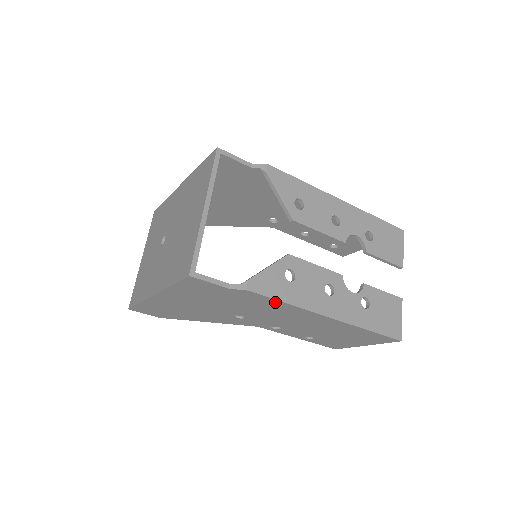
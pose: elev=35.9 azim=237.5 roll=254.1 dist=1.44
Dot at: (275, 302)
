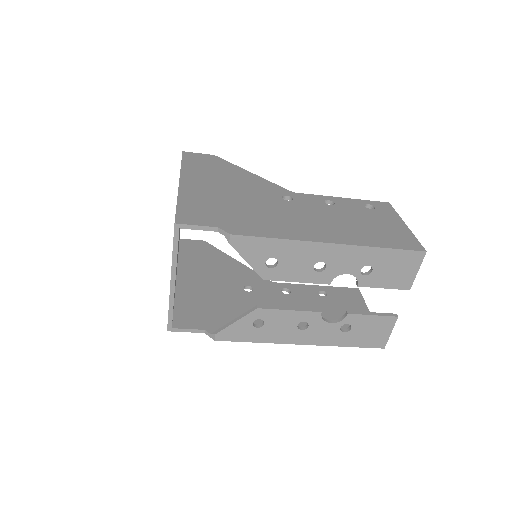
Dot at: occluded
